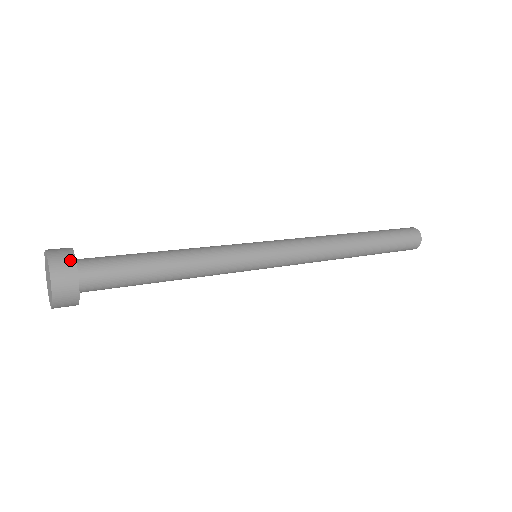
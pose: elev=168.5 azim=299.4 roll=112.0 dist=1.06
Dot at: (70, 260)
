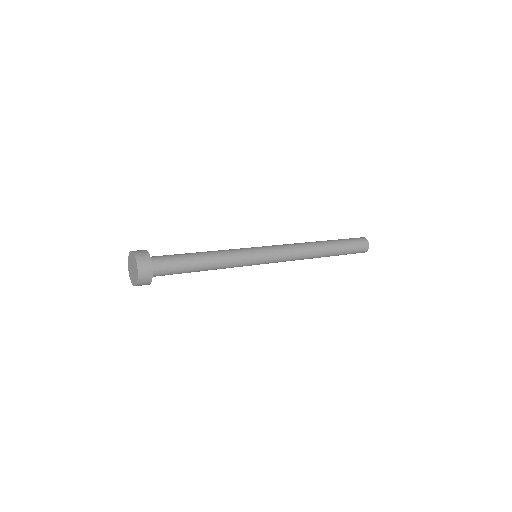
Dot at: (147, 257)
